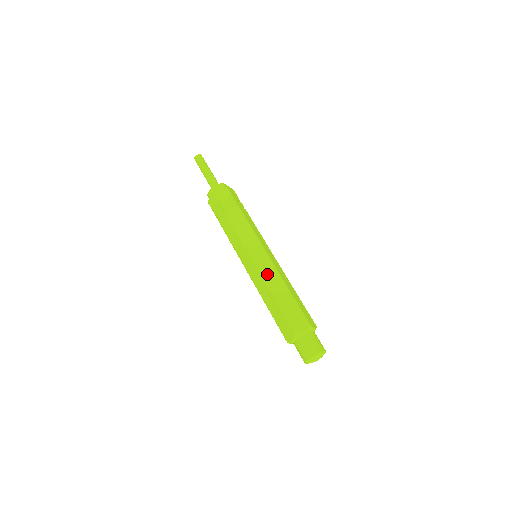
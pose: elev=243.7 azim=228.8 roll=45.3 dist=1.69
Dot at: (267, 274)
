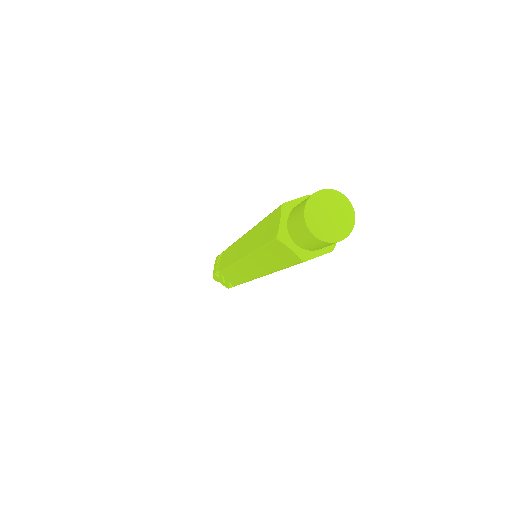
Dot at: occluded
